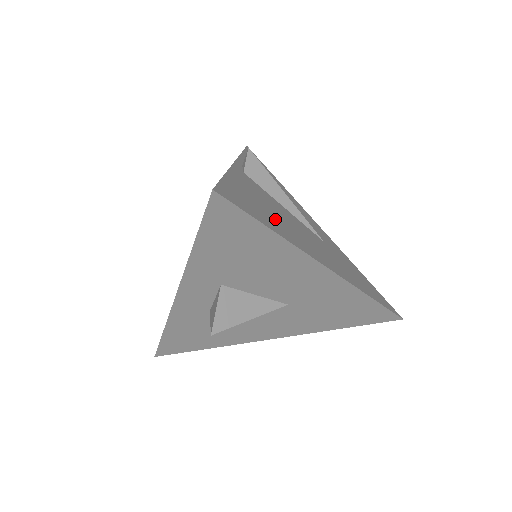
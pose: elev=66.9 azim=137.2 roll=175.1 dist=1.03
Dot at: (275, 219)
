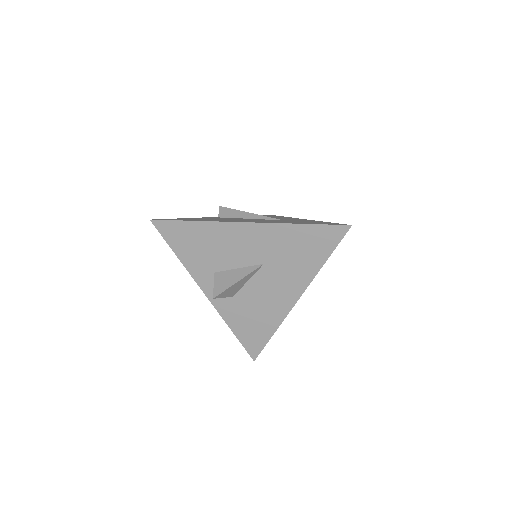
Dot at: occluded
